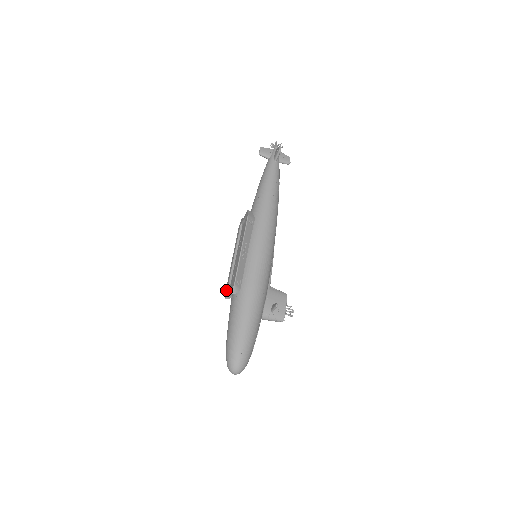
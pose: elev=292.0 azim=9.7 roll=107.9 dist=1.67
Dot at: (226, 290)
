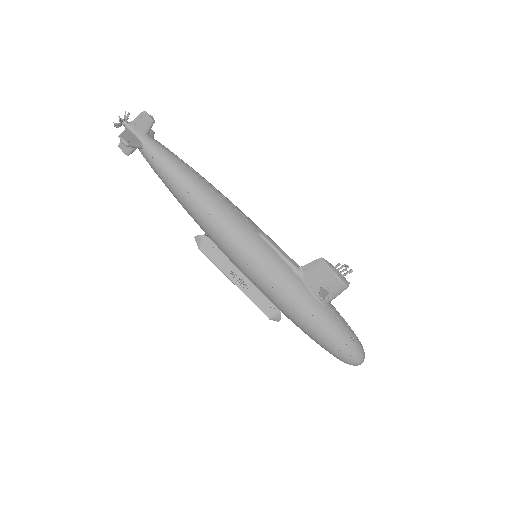
Dot at: occluded
